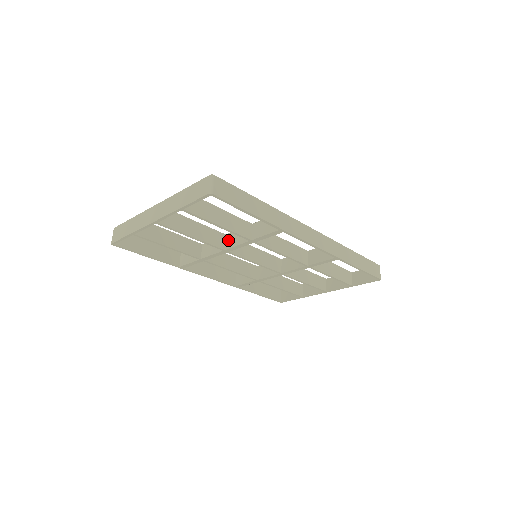
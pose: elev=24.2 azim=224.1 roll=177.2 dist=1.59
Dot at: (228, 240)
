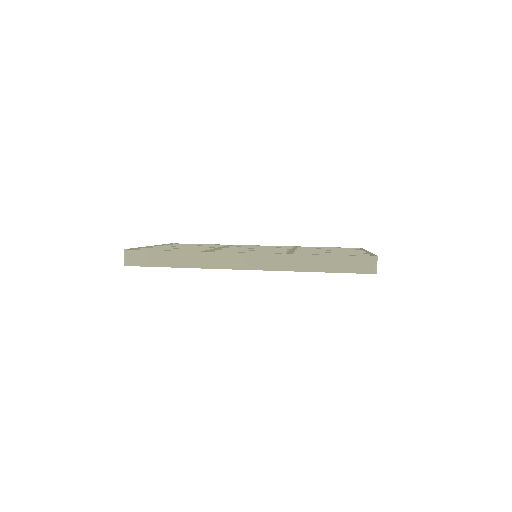
Dot at: occluded
